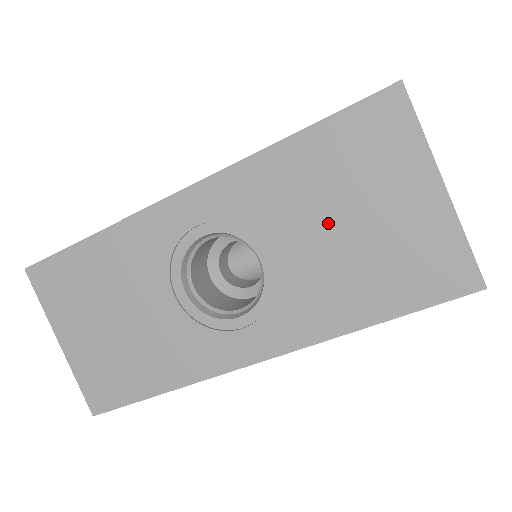
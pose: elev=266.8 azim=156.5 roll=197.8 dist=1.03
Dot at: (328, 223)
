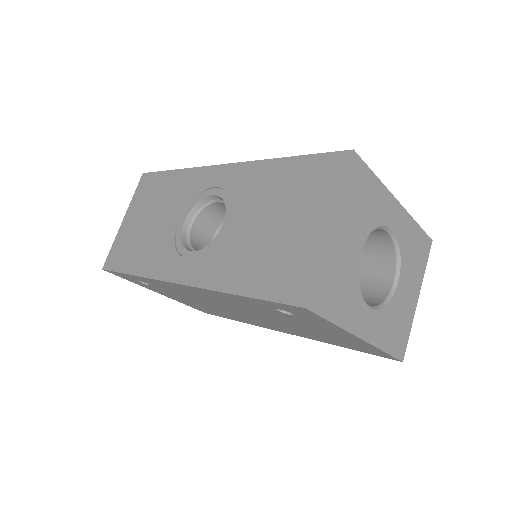
Dot at: (264, 217)
